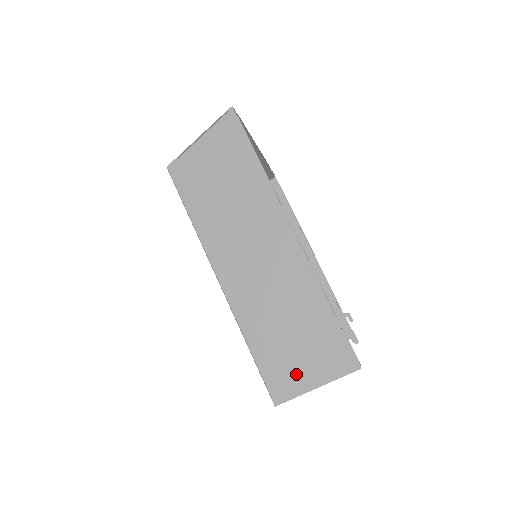
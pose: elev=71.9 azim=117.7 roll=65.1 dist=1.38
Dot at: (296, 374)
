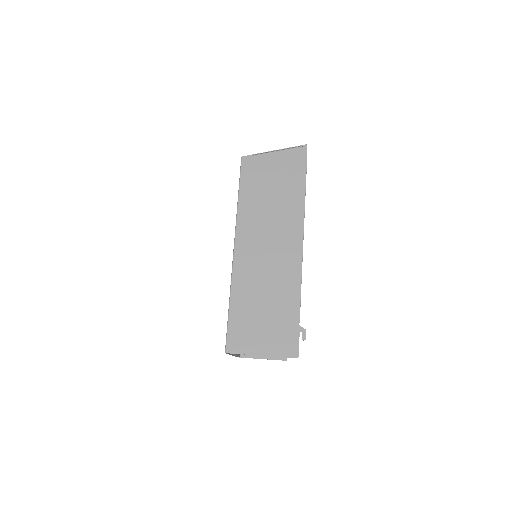
Dot at: (252, 339)
